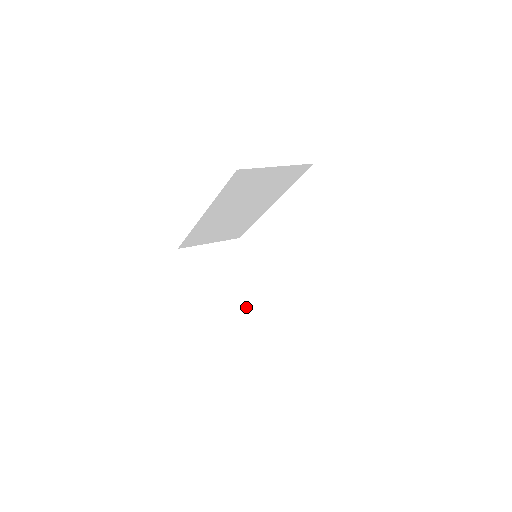
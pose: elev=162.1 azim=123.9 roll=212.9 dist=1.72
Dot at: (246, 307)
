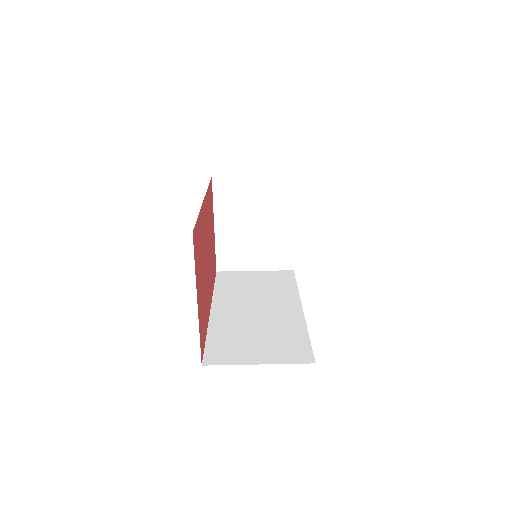
Dot at: (270, 255)
